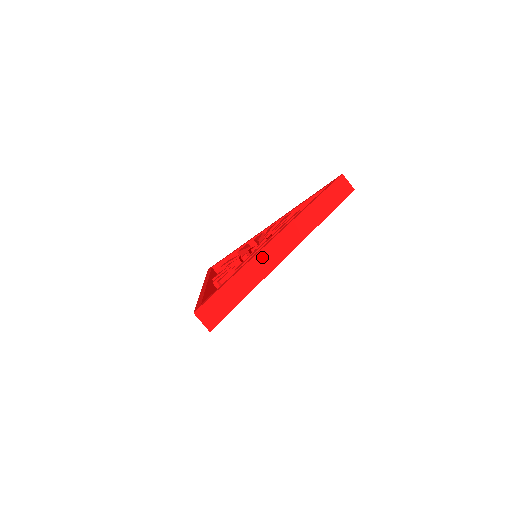
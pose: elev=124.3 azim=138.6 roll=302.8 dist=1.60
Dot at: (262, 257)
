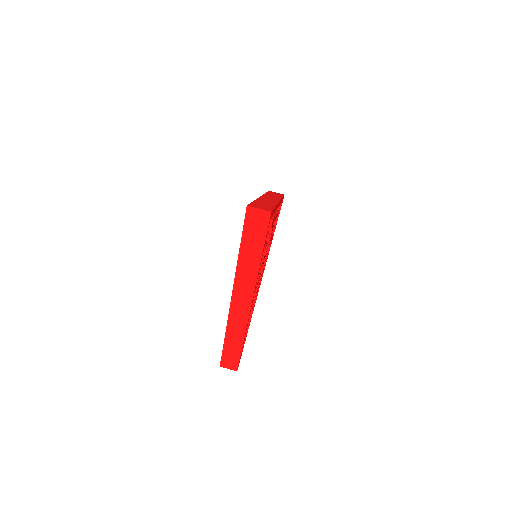
Dot at: occluded
